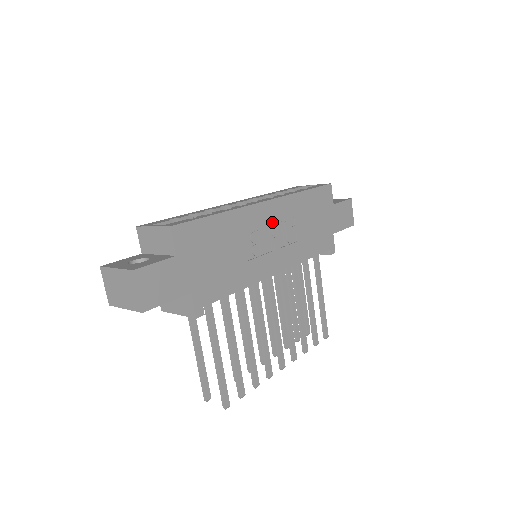
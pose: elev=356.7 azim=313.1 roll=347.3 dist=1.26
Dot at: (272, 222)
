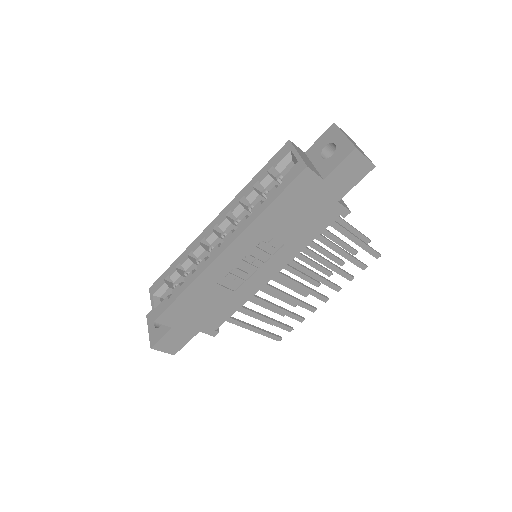
Dot at: (242, 256)
